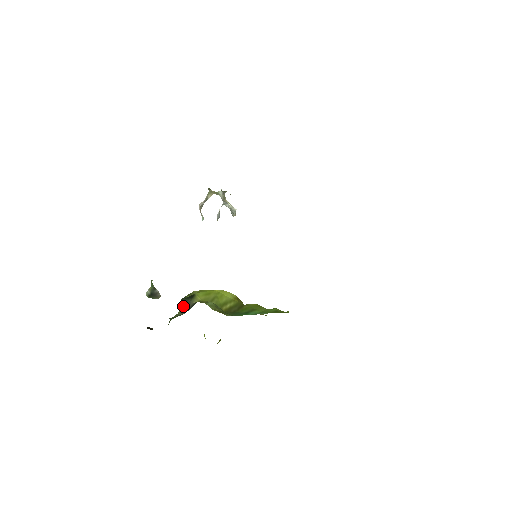
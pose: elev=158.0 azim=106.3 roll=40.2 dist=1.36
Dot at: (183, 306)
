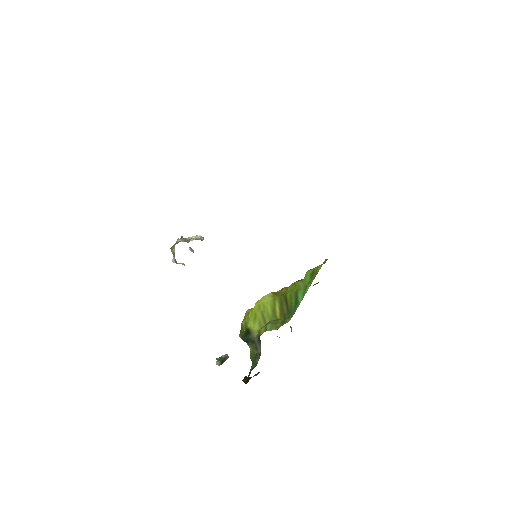
Dot at: (250, 344)
